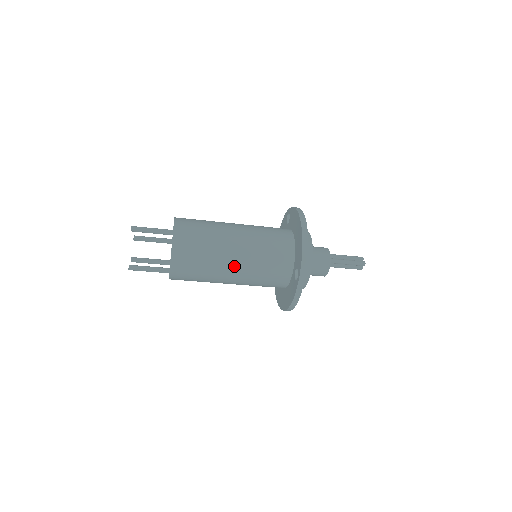
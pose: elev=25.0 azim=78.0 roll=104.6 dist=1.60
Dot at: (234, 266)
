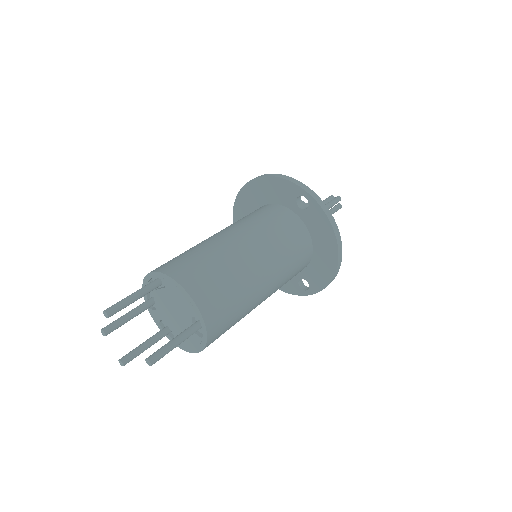
Dot at: occluded
